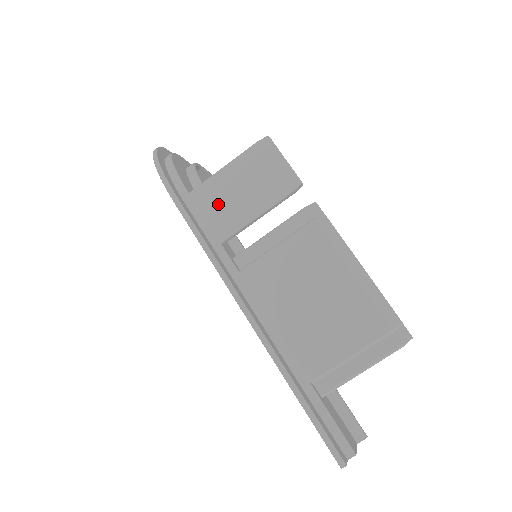
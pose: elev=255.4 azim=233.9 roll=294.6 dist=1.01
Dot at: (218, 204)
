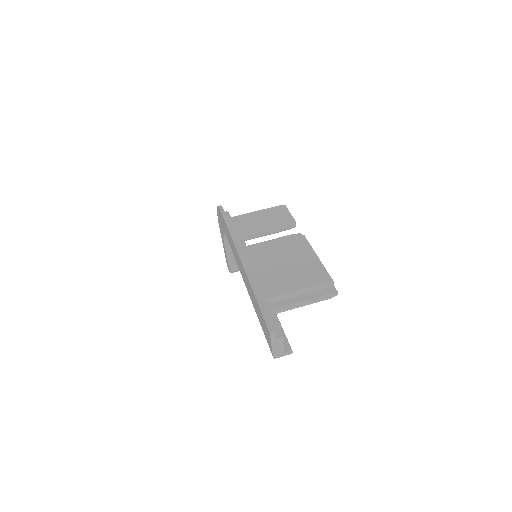
Dot at: (246, 223)
